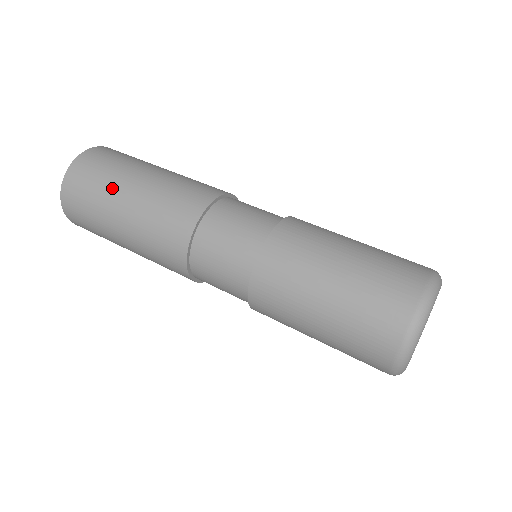
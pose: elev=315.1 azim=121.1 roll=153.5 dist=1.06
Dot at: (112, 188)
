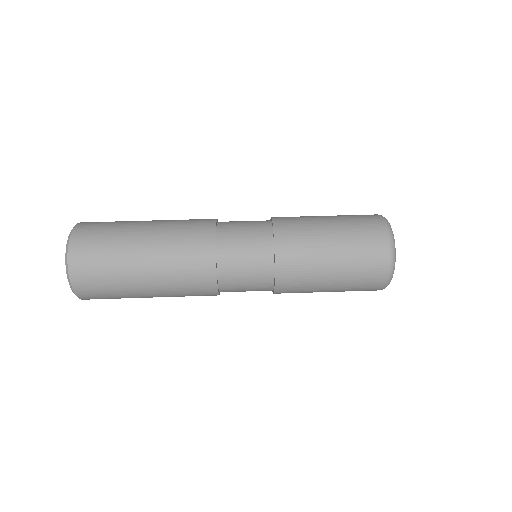
Dot at: (124, 268)
